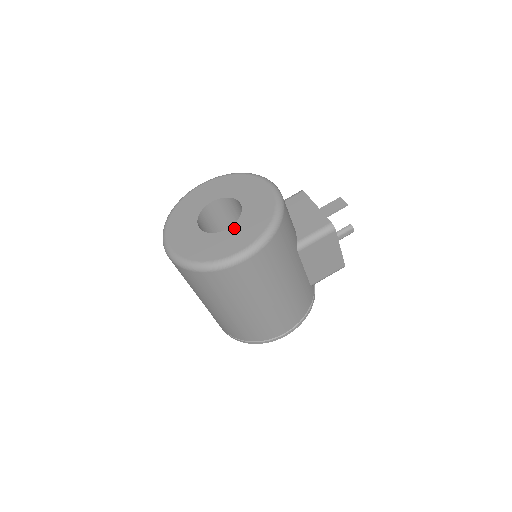
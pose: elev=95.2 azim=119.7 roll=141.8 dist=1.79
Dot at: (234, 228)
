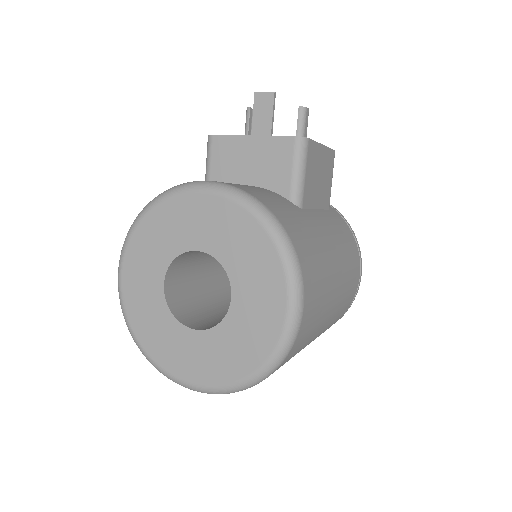
Dot at: (238, 289)
